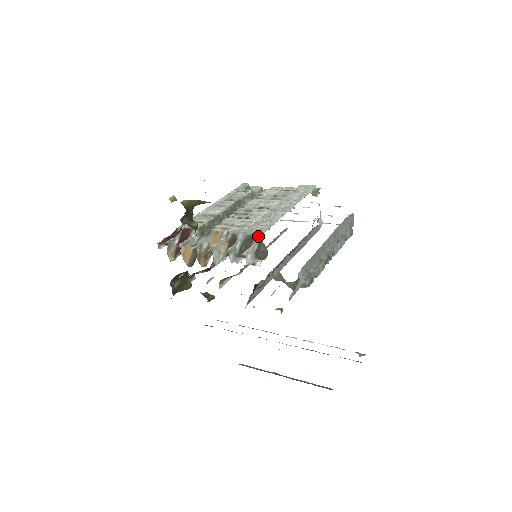
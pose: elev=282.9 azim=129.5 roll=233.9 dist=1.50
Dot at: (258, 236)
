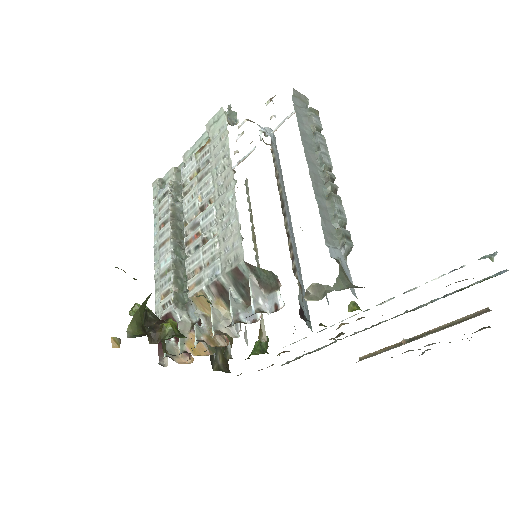
Dot at: (241, 264)
